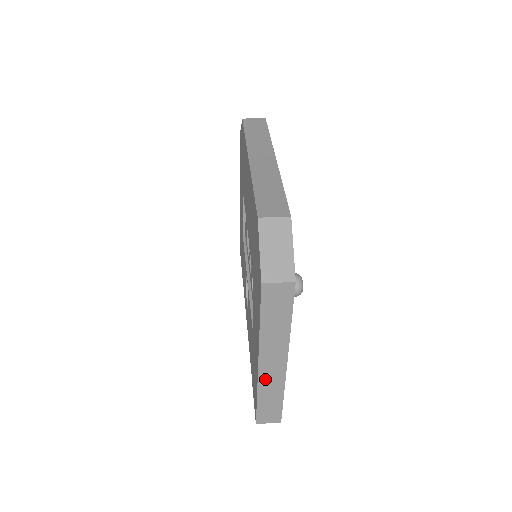
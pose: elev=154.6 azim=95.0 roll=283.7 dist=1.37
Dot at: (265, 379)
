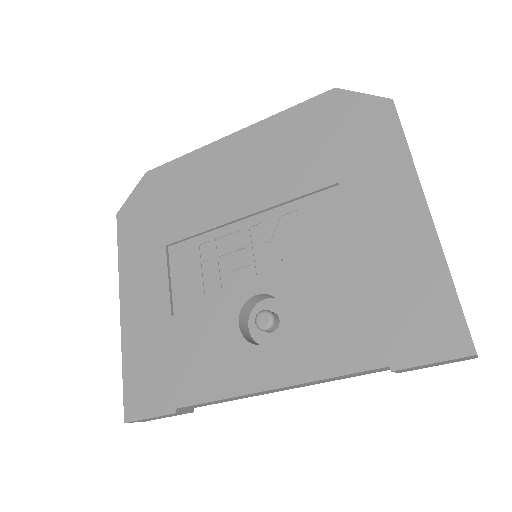
Dot at: (440, 244)
